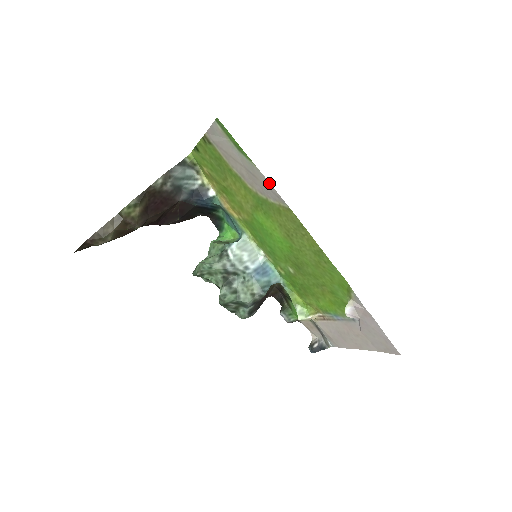
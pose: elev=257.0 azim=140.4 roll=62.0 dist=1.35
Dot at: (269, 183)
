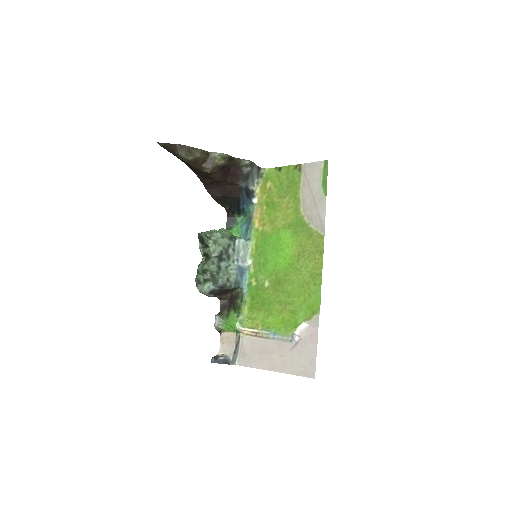
Dot at: (325, 214)
